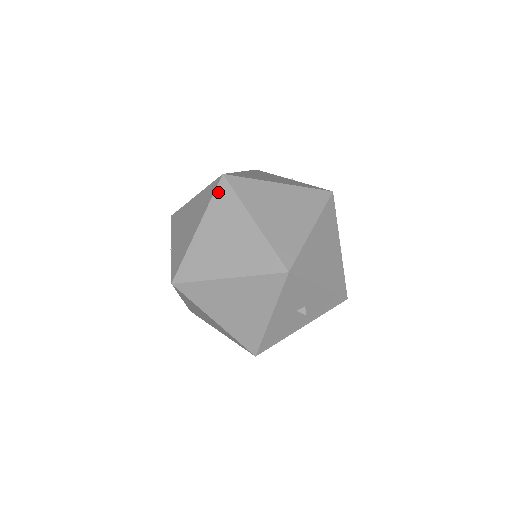
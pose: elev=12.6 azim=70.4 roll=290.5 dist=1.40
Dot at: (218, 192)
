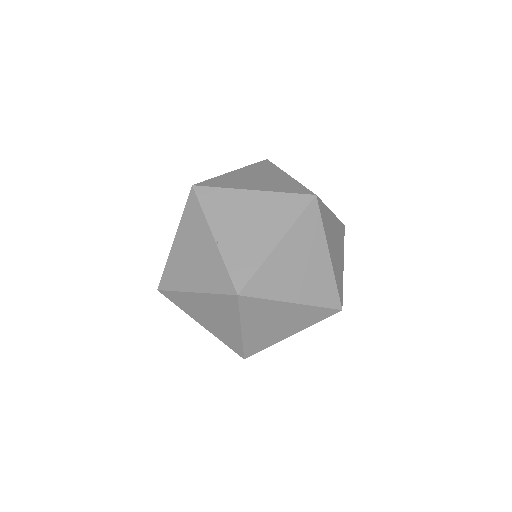
Dot at: (308, 212)
